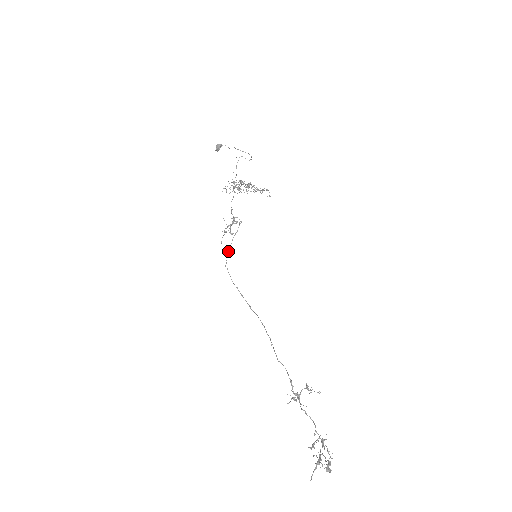
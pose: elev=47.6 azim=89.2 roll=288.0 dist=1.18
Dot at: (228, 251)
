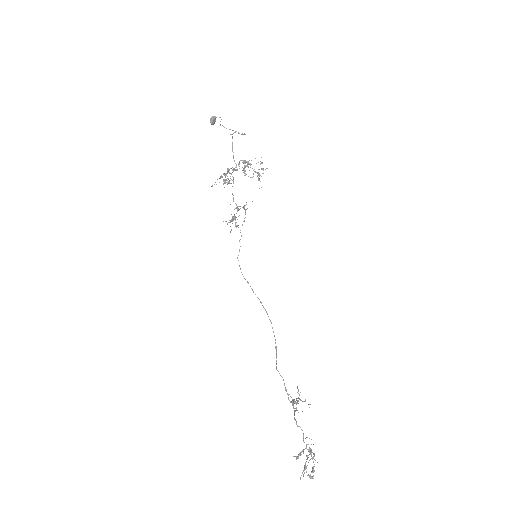
Dot at: (240, 239)
